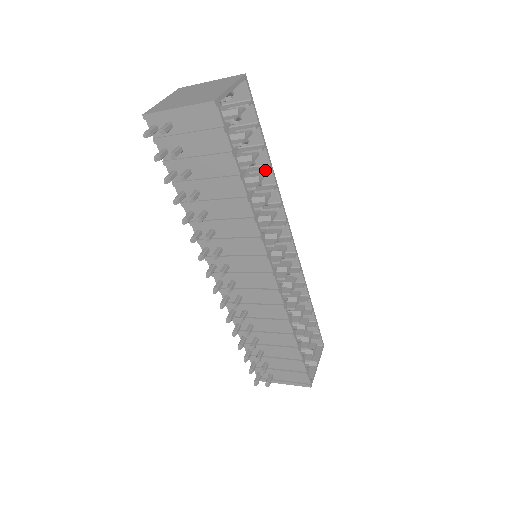
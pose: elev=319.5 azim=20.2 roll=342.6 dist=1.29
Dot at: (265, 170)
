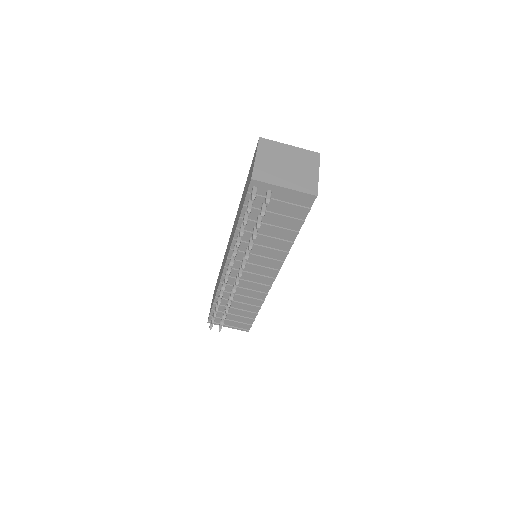
Dot at: occluded
